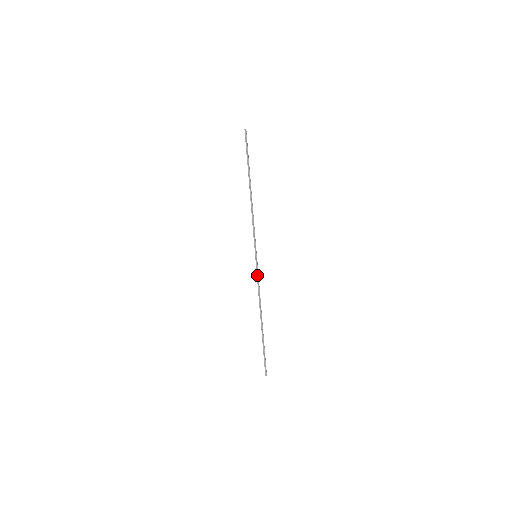
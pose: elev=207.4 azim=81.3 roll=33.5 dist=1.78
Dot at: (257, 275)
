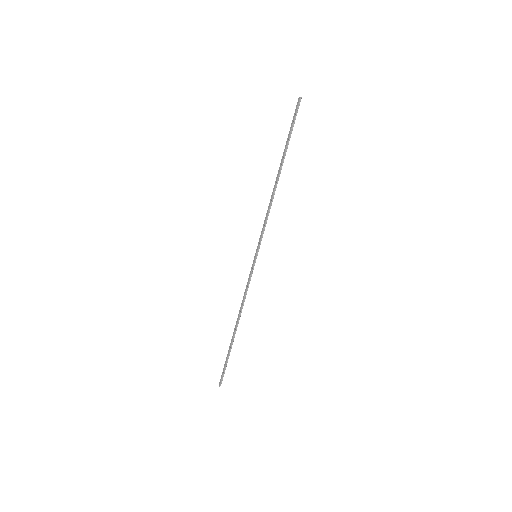
Dot at: (250, 278)
